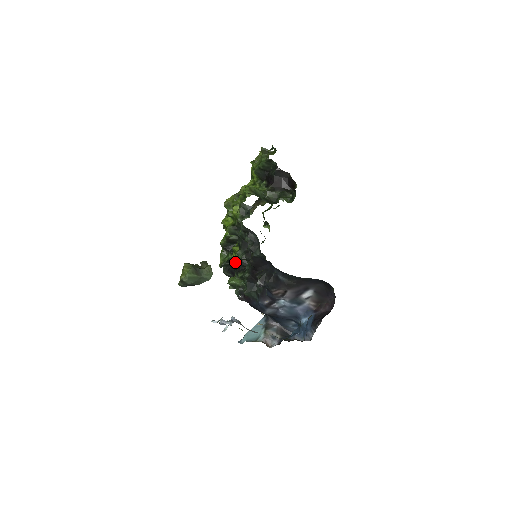
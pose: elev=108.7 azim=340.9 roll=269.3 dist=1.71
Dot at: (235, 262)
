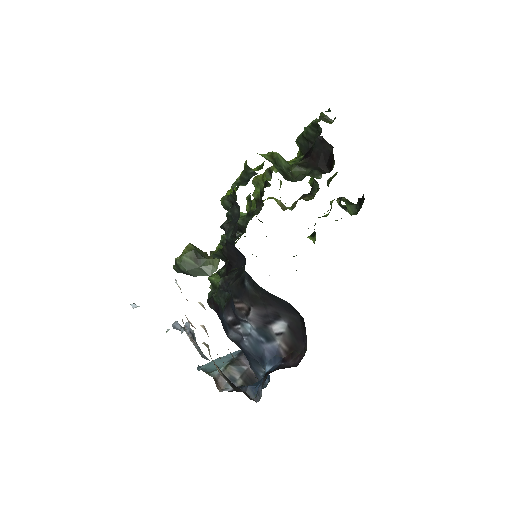
Dot at: occluded
